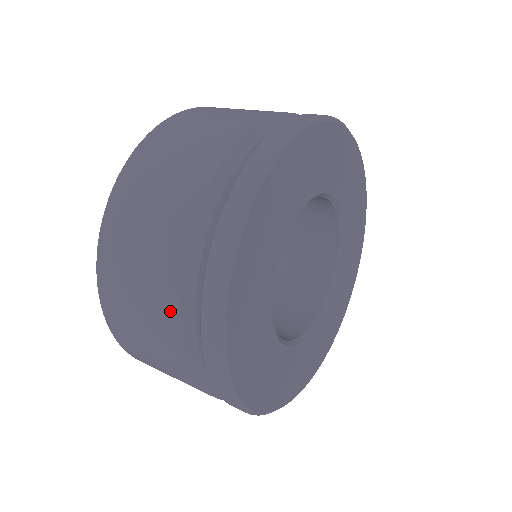
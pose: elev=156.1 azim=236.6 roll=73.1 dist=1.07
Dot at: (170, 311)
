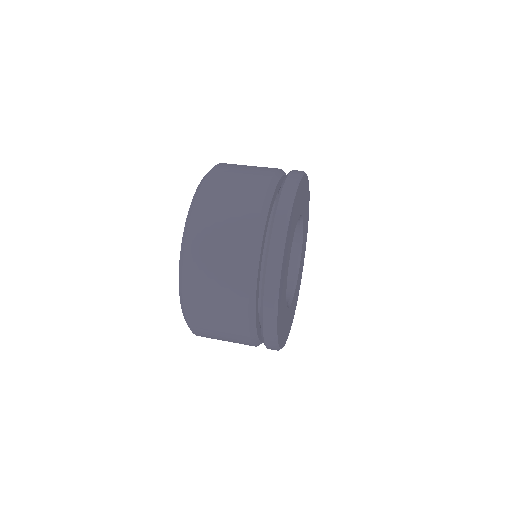
Dot at: (243, 335)
